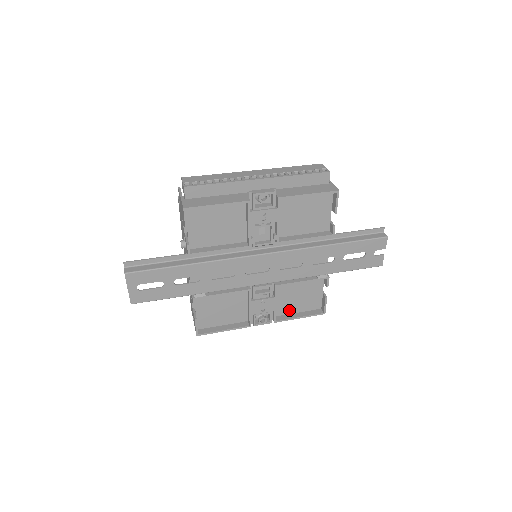
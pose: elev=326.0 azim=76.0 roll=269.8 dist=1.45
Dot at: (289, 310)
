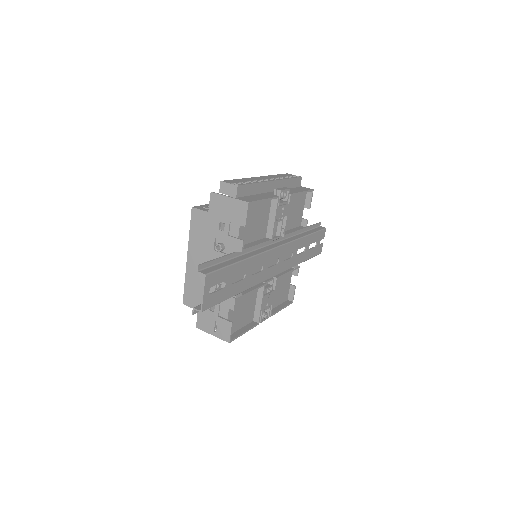
Dot at: (273, 305)
